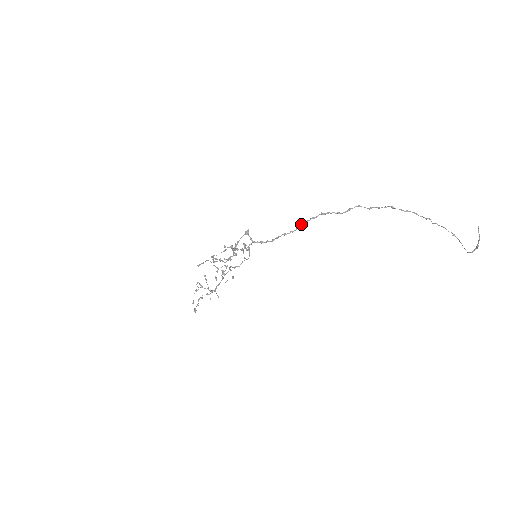
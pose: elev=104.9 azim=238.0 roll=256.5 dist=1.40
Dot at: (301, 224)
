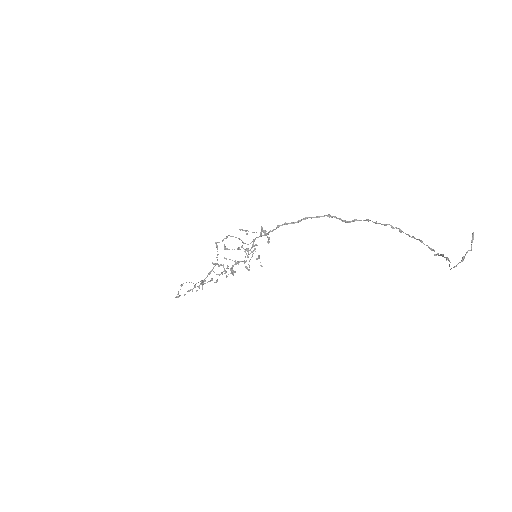
Dot at: (305, 217)
